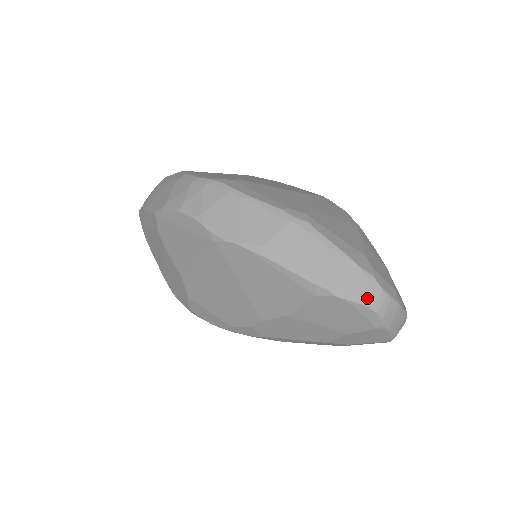
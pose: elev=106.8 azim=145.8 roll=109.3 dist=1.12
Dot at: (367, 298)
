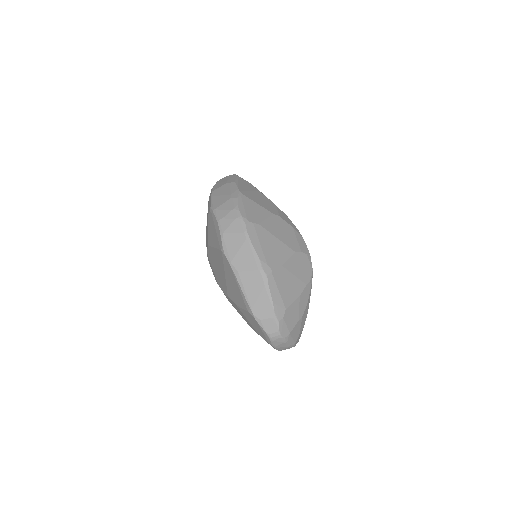
Dot at: (269, 329)
